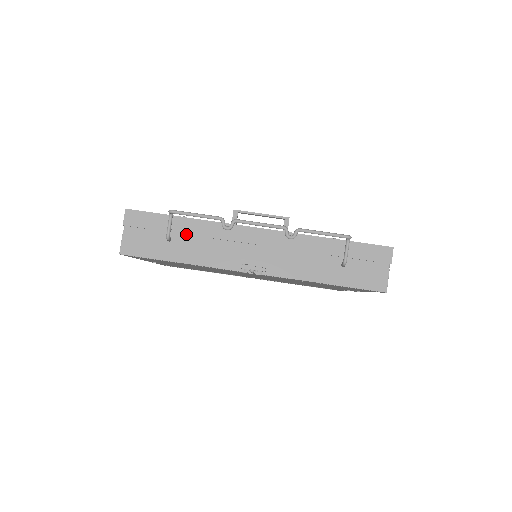
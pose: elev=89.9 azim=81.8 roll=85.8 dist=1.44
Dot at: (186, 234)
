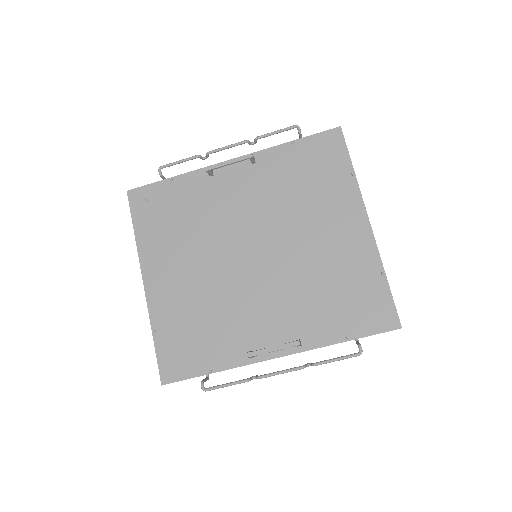
Dot at: occluded
